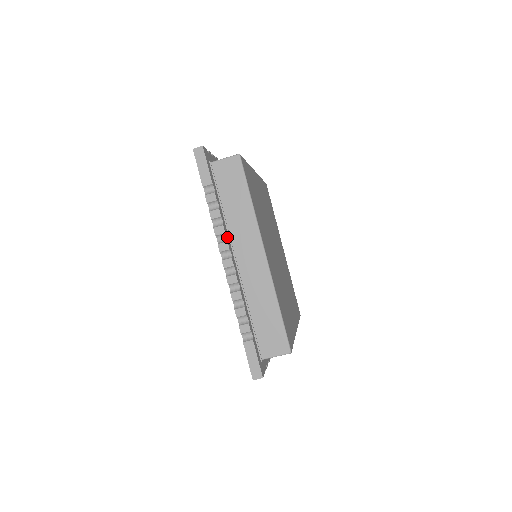
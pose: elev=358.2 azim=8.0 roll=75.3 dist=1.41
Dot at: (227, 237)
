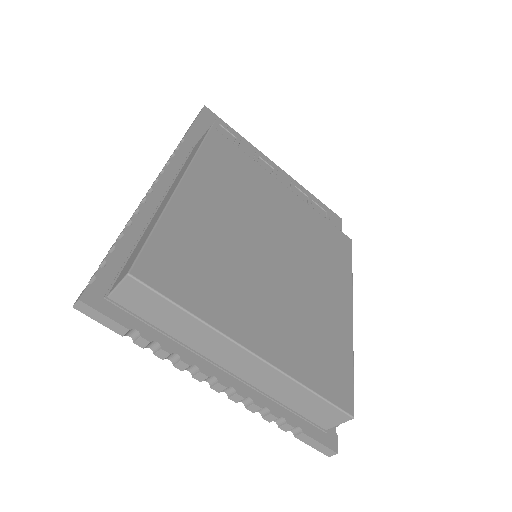
Dot at: (196, 363)
